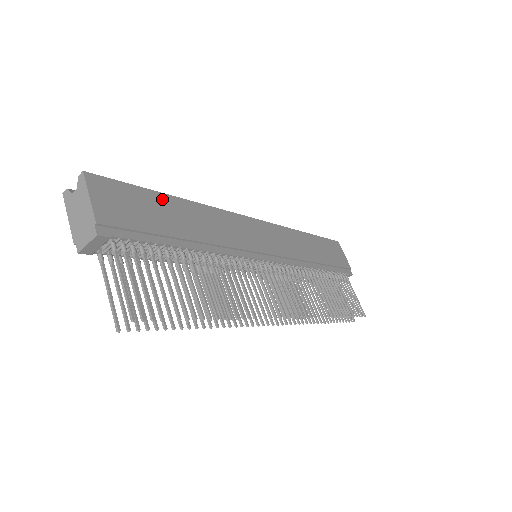
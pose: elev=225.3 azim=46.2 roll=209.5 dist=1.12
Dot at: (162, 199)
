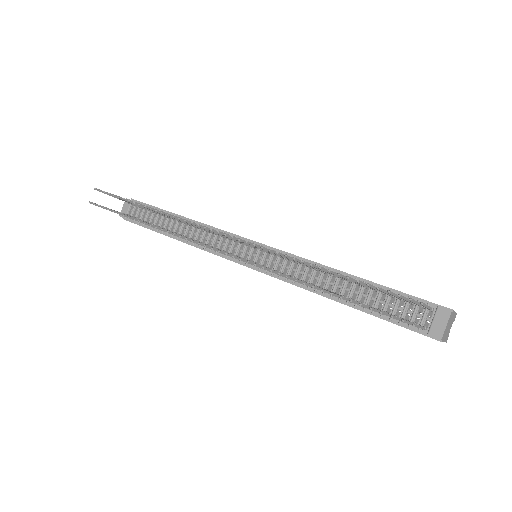
Dot at: occluded
